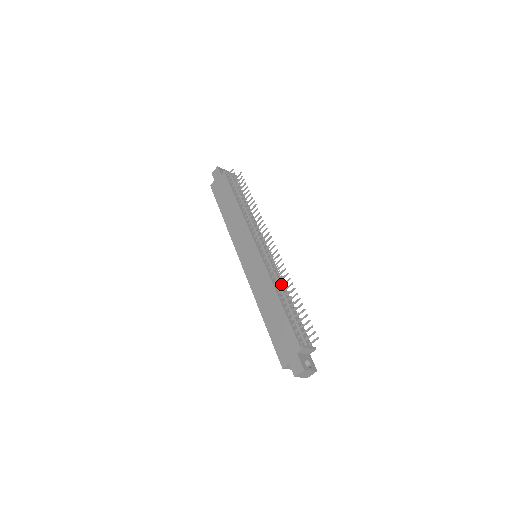
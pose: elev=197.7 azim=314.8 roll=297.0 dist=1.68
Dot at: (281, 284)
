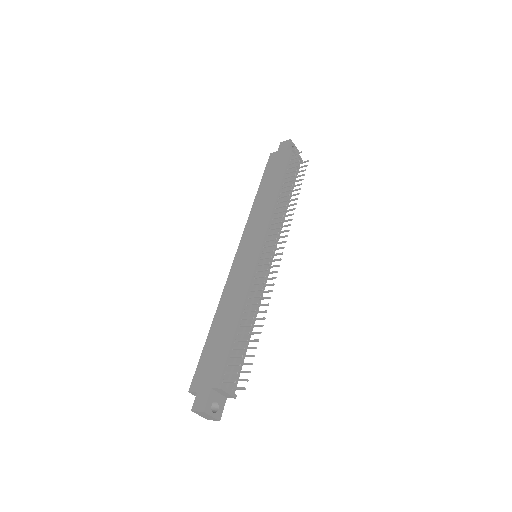
Dot at: (253, 304)
